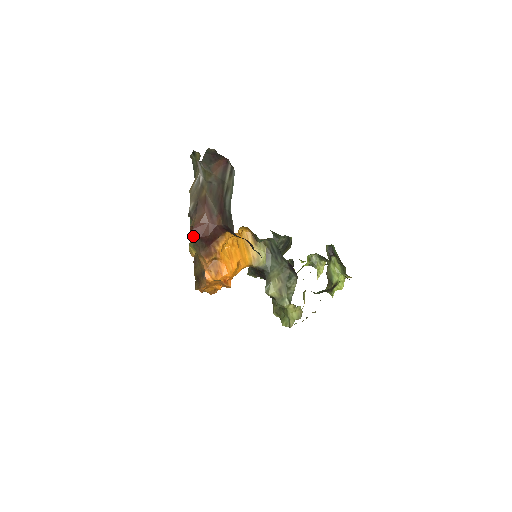
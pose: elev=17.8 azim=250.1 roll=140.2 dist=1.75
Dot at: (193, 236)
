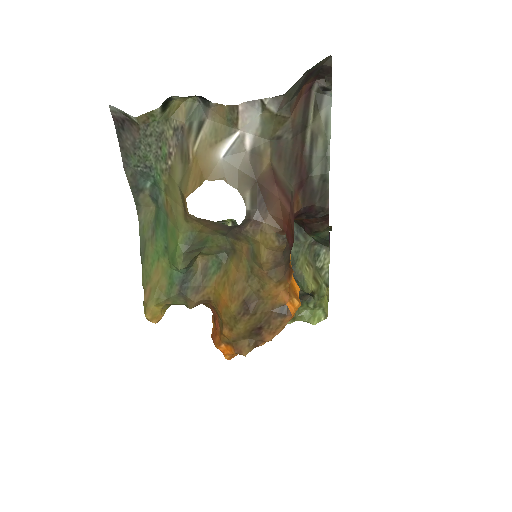
Dot at: (275, 251)
